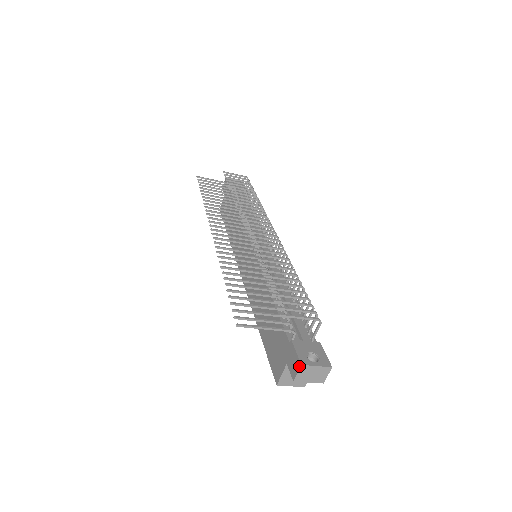
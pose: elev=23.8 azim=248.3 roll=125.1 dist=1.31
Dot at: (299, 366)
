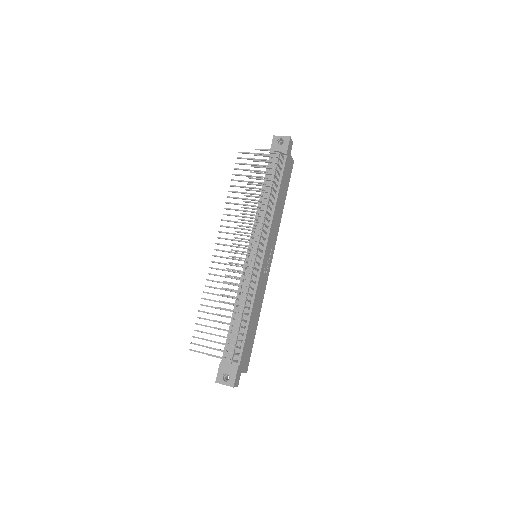
Dot at: (216, 381)
